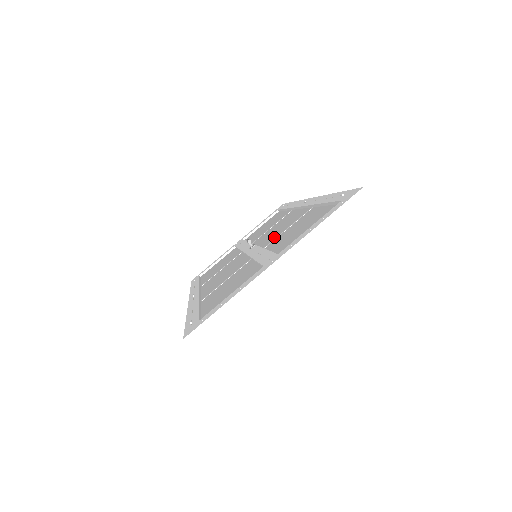
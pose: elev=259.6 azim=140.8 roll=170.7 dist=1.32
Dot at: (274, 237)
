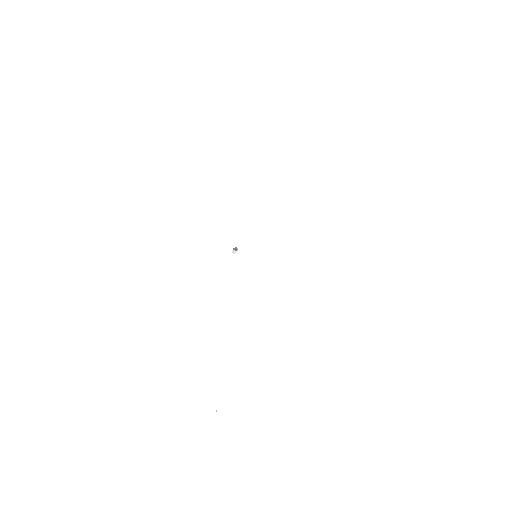
Dot at: occluded
